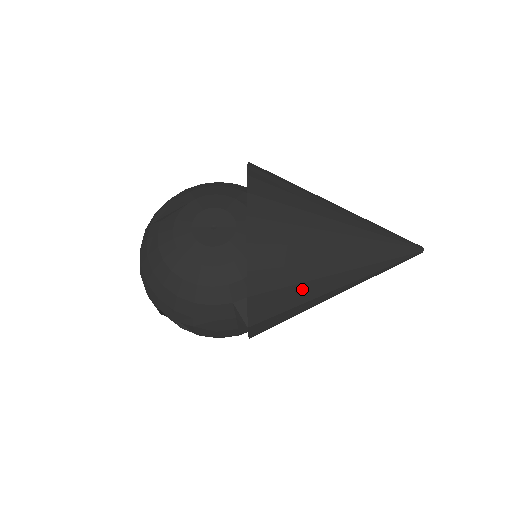
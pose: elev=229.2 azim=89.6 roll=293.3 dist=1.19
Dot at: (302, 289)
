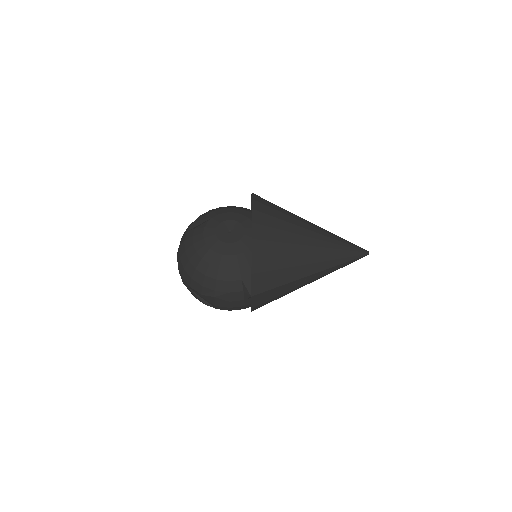
Dot at: (287, 272)
